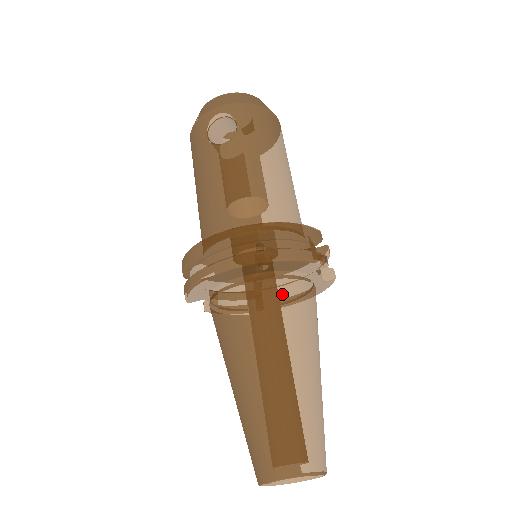
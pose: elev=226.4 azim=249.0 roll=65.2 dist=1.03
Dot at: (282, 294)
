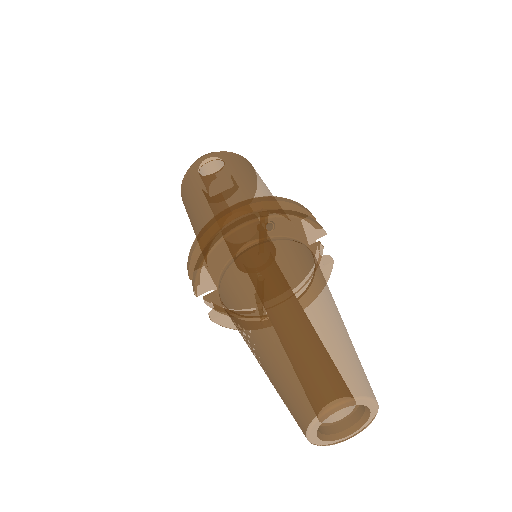
Dot at: (291, 250)
